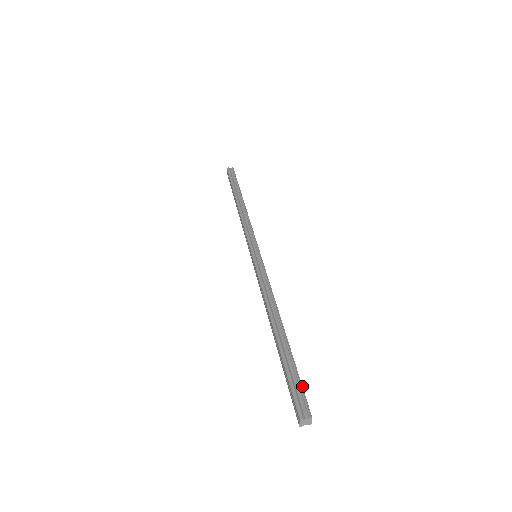
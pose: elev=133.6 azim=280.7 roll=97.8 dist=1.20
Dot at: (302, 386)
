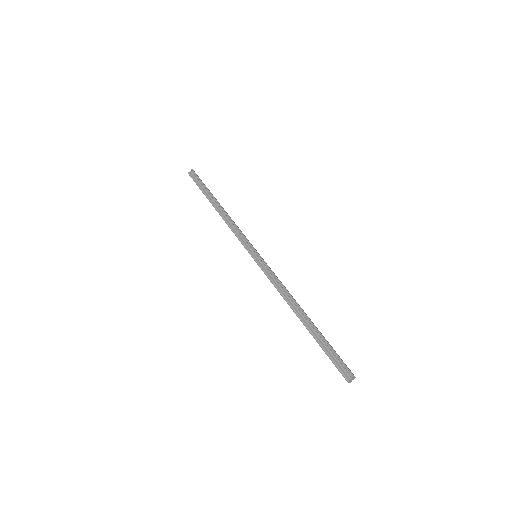
Dot at: (338, 356)
